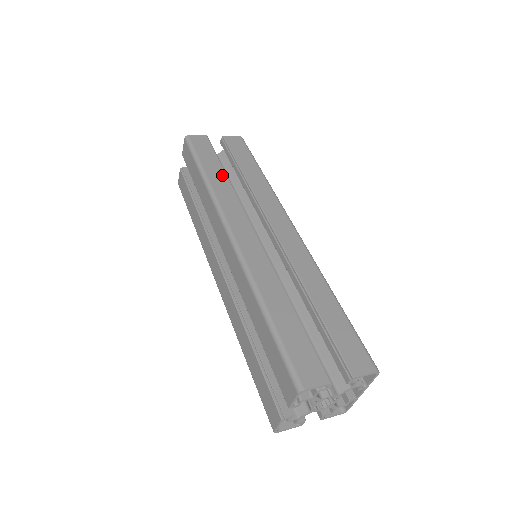
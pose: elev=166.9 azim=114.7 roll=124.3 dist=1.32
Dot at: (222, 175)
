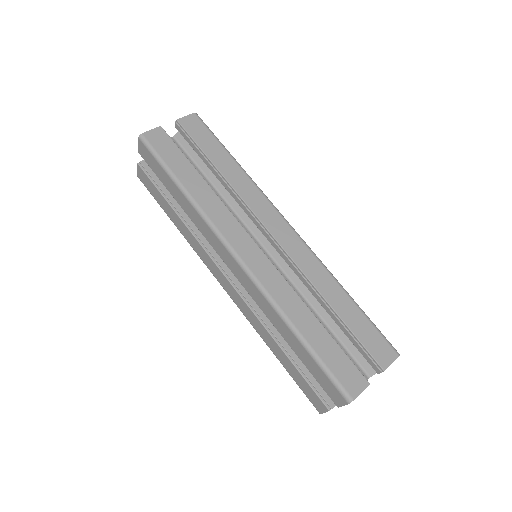
Dot at: (200, 181)
